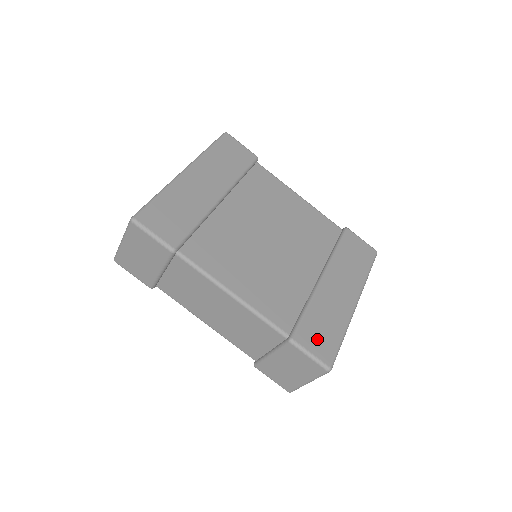
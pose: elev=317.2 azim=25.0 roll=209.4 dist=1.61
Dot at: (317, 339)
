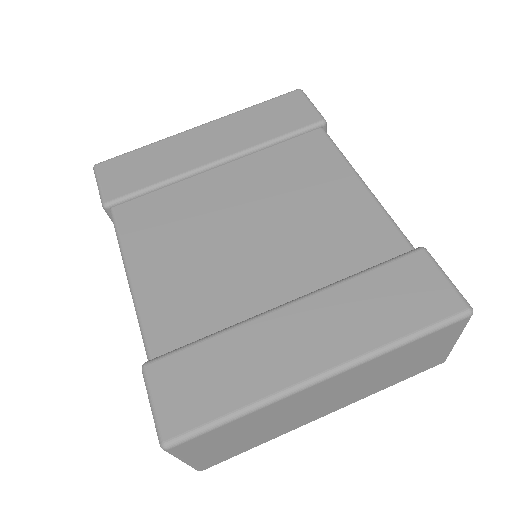
Dot at: (183, 388)
